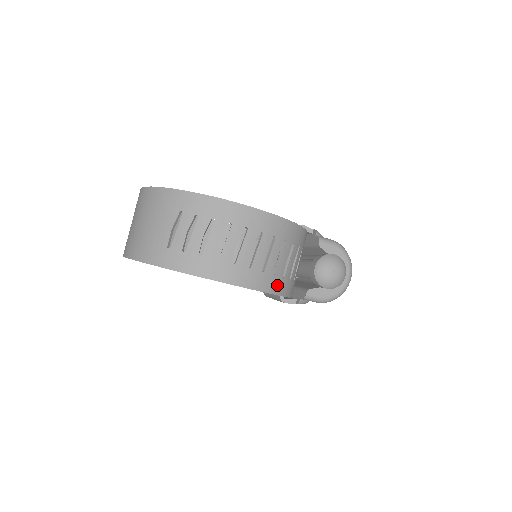
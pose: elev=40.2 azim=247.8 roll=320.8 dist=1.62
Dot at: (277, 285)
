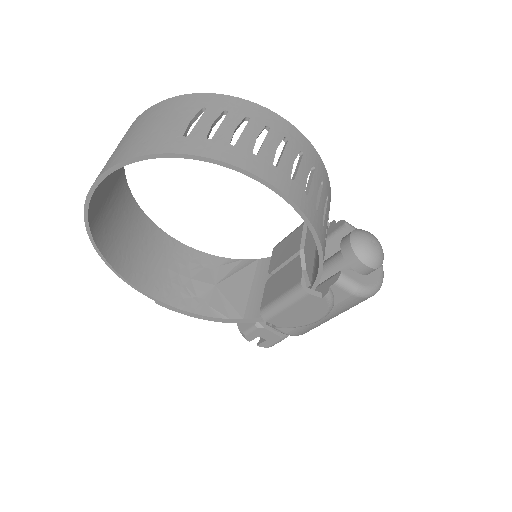
Dot at: (319, 227)
